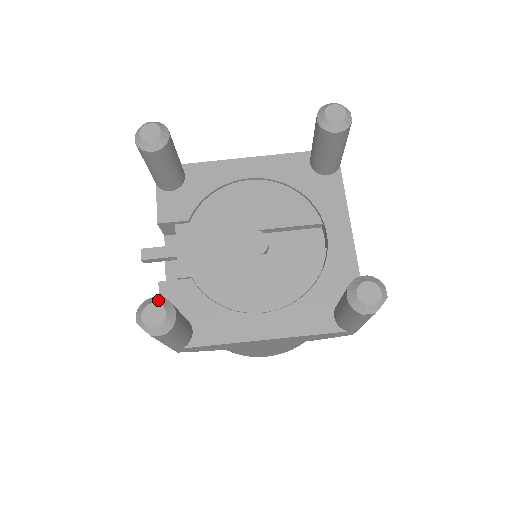
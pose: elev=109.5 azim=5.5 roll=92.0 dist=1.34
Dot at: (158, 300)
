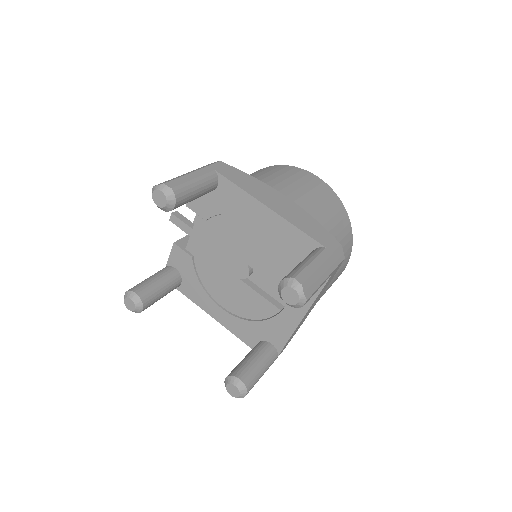
Dot at: (135, 298)
